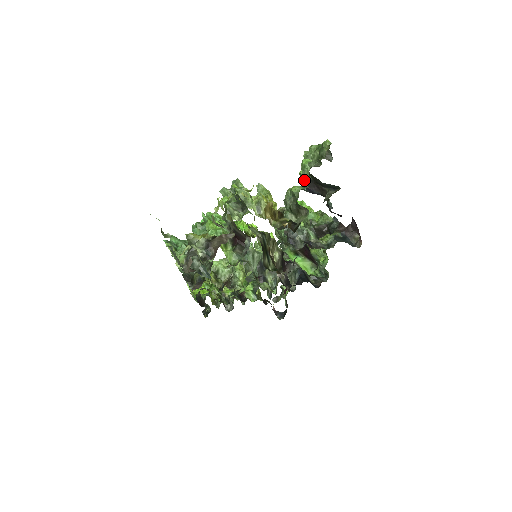
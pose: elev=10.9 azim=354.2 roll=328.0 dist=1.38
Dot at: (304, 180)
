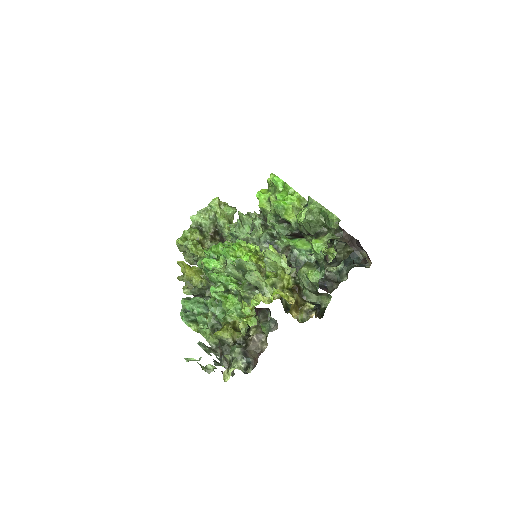
Dot at: (317, 261)
